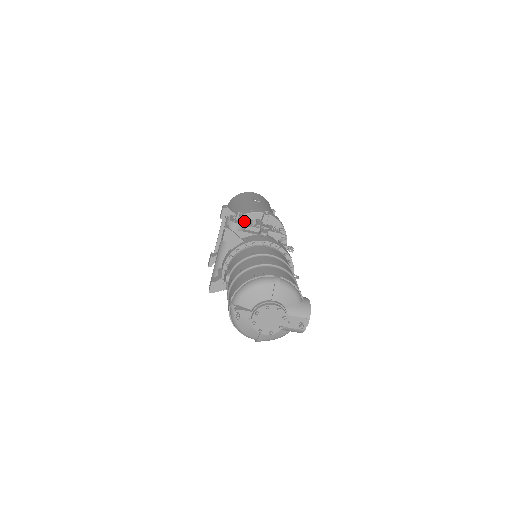
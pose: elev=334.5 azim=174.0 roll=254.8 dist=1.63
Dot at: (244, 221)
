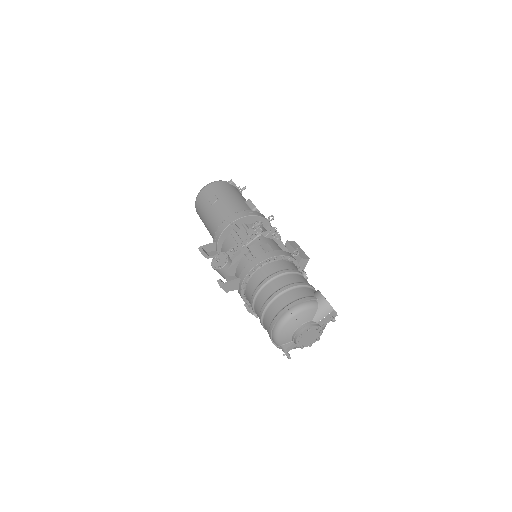
Dot at: (225, 258)
